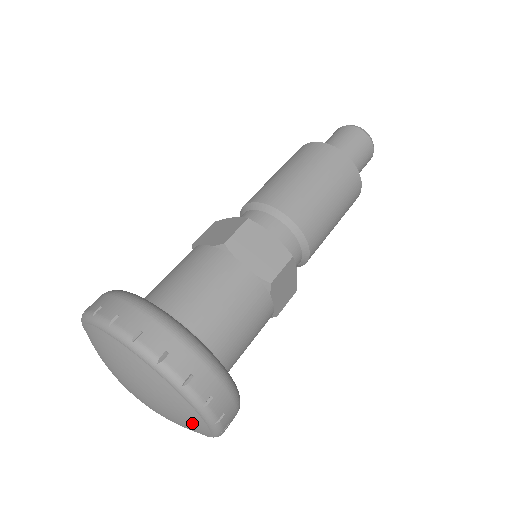
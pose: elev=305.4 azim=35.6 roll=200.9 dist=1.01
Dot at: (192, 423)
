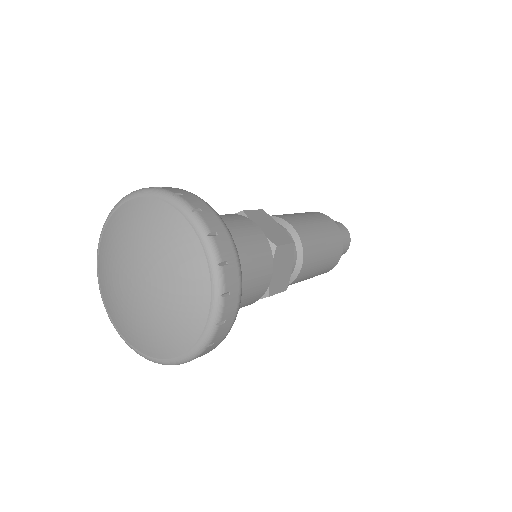
Dot at: (194, 301)
